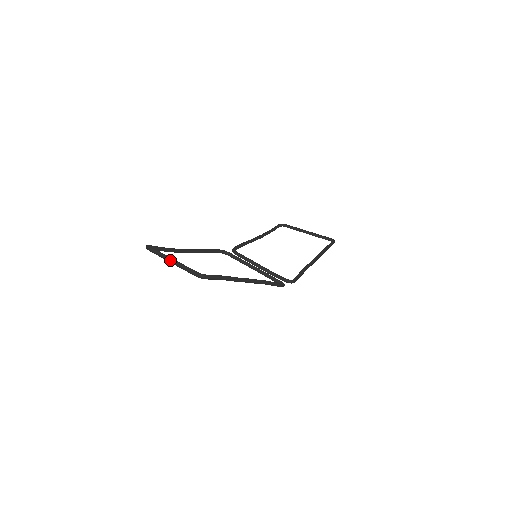
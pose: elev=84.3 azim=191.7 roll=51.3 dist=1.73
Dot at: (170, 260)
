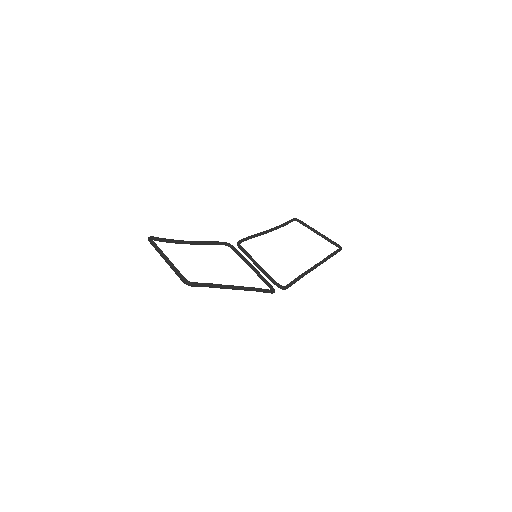
Dot at: (166, 258)
